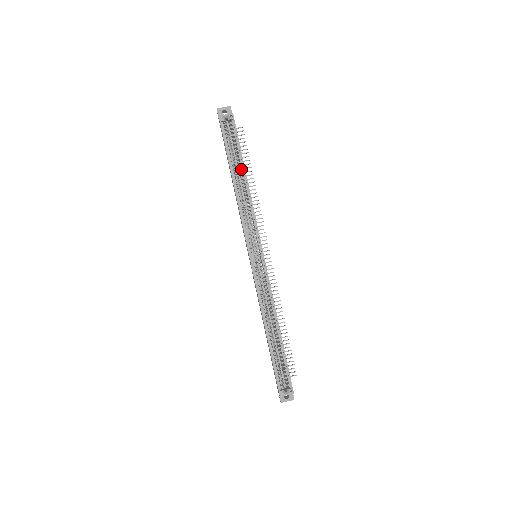
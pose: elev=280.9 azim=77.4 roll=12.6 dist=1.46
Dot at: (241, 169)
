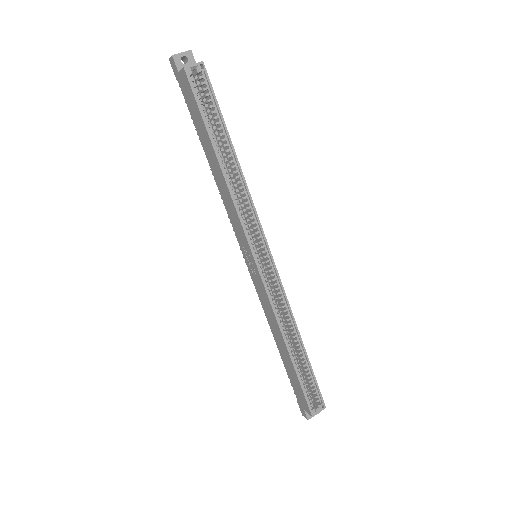
Dot at: (226, 143)
